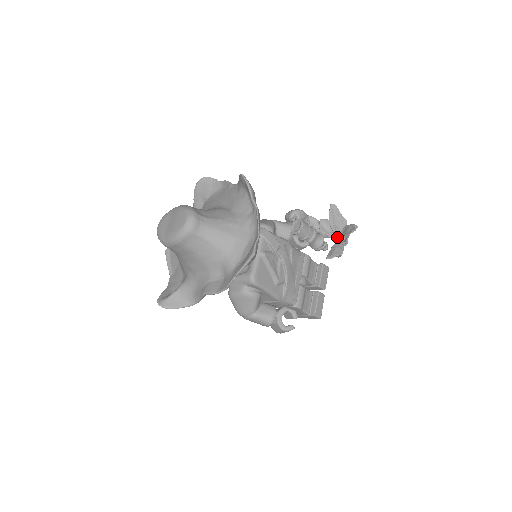
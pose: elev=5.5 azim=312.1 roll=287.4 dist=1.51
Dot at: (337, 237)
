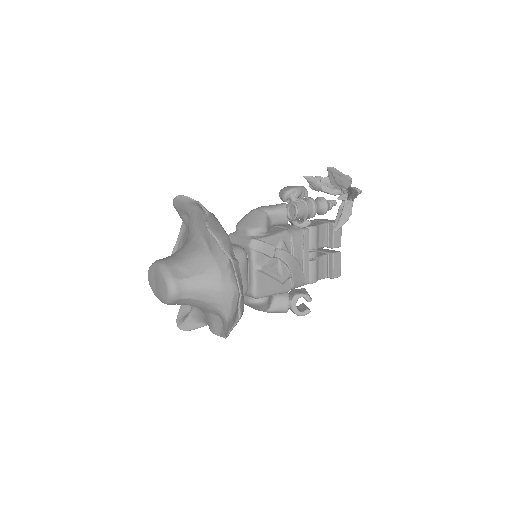
Dot at: (343, 194)
